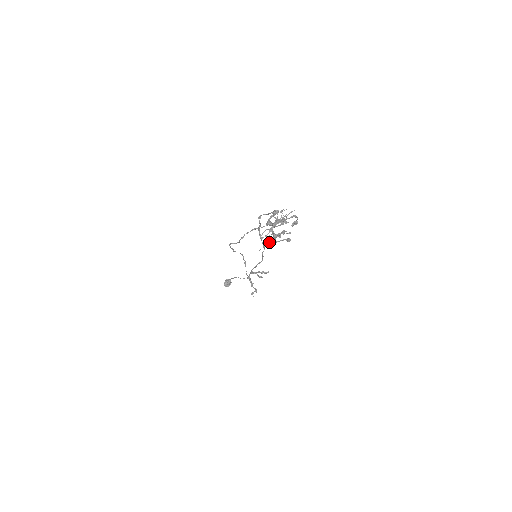
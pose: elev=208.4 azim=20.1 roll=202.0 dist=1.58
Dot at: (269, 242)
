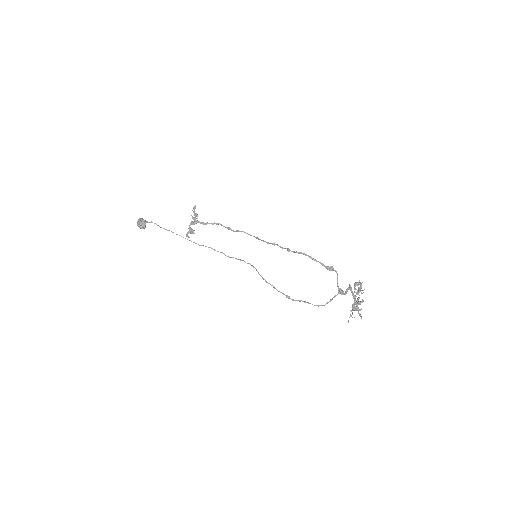
Dot at: occluded
